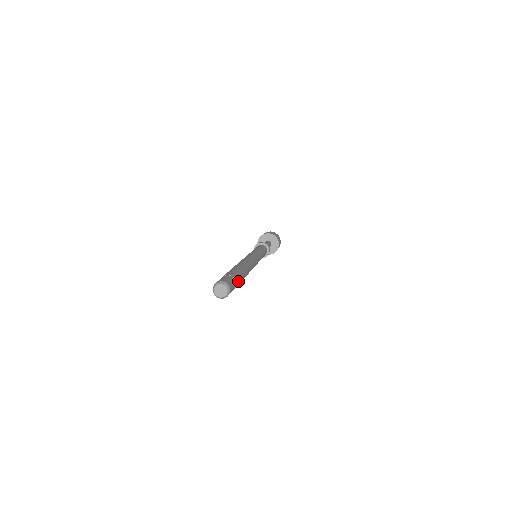
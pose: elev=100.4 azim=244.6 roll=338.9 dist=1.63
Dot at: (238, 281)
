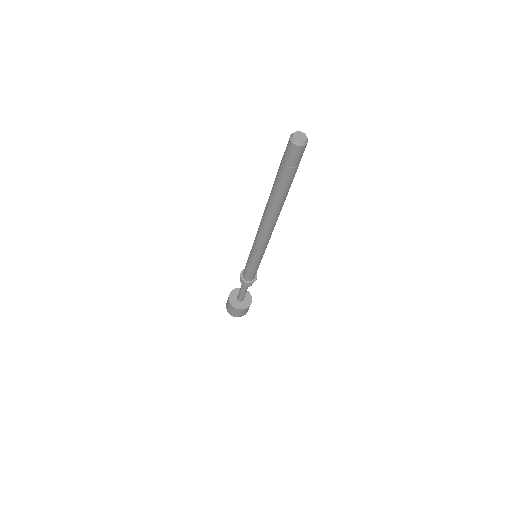
Dot at: occluded
